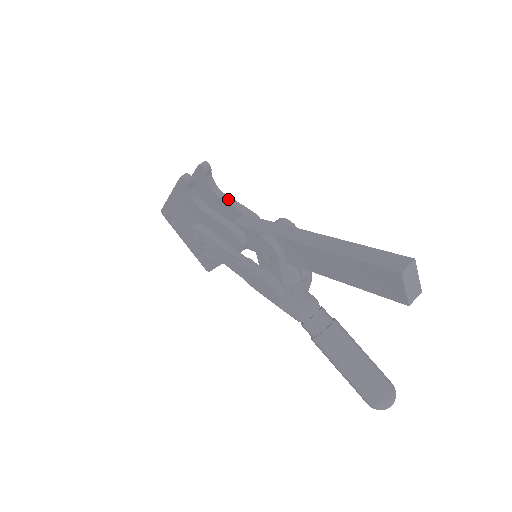
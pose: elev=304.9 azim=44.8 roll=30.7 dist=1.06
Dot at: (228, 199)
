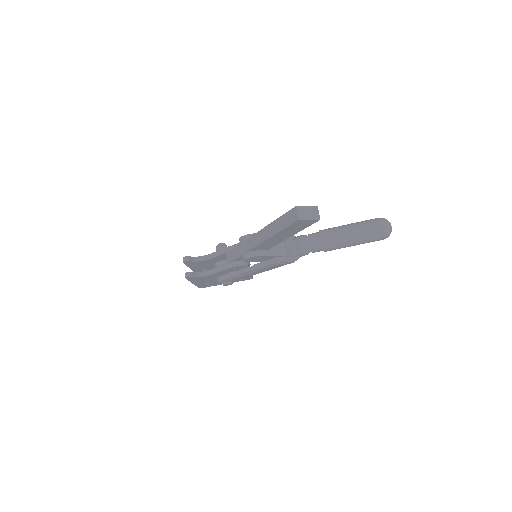
Dot at: (213, 255)
